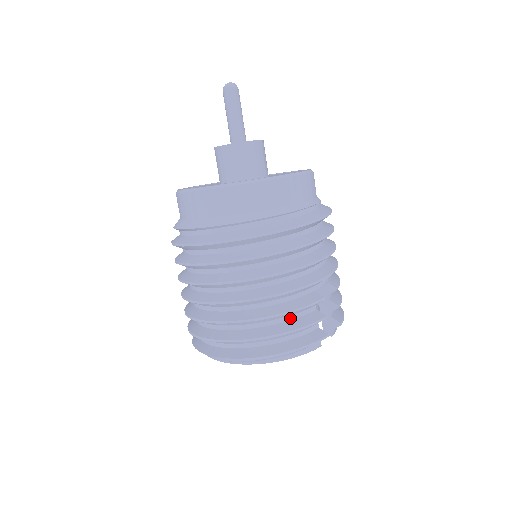
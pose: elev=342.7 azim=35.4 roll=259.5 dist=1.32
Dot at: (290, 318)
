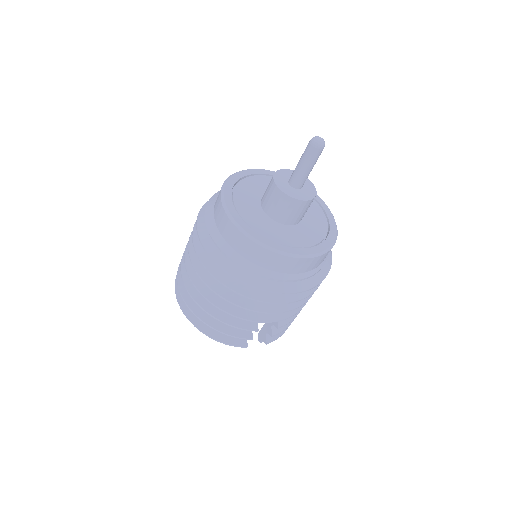
Dot at: occluded
